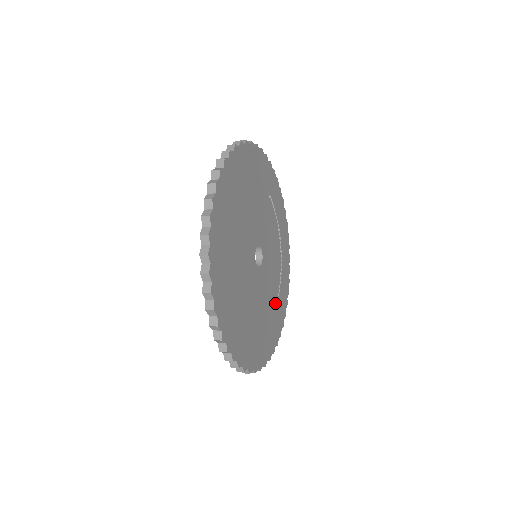
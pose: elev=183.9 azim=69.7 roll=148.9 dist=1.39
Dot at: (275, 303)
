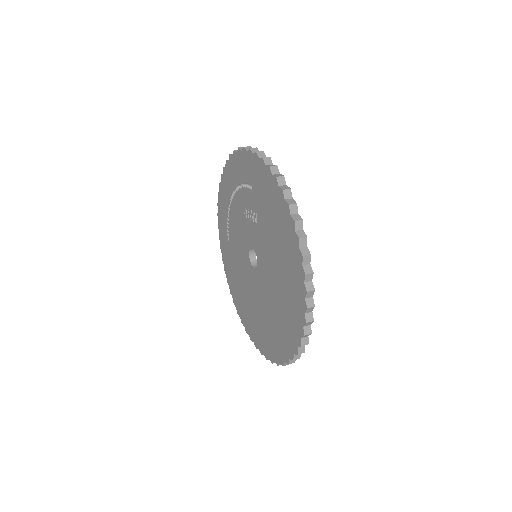
Dot at: occluded
